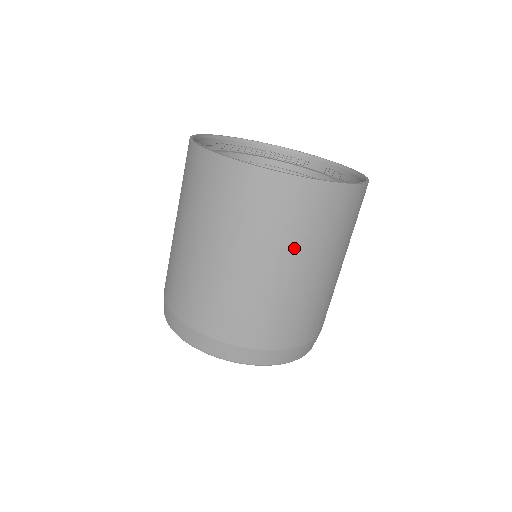
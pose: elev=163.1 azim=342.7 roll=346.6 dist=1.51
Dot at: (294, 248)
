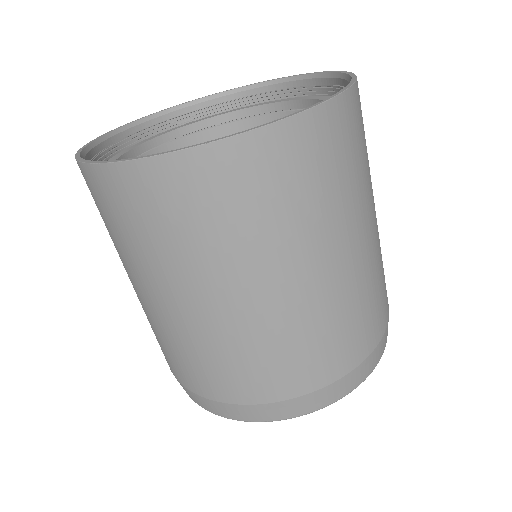
Dot at: (149, 266)
